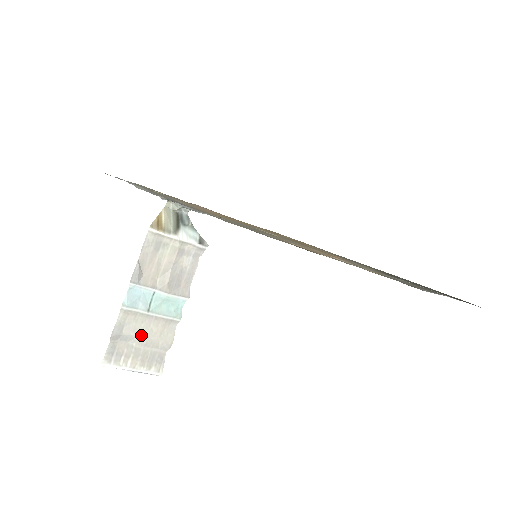
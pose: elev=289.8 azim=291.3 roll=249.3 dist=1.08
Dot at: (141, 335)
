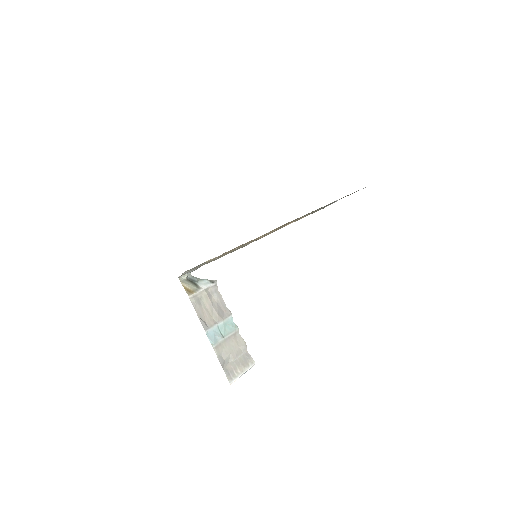
Dot at: (231, 353)
